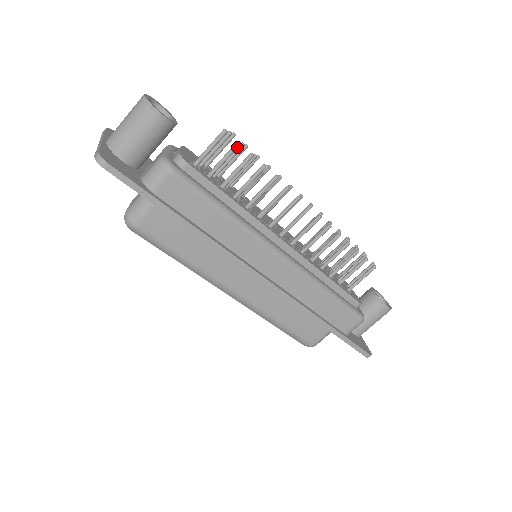
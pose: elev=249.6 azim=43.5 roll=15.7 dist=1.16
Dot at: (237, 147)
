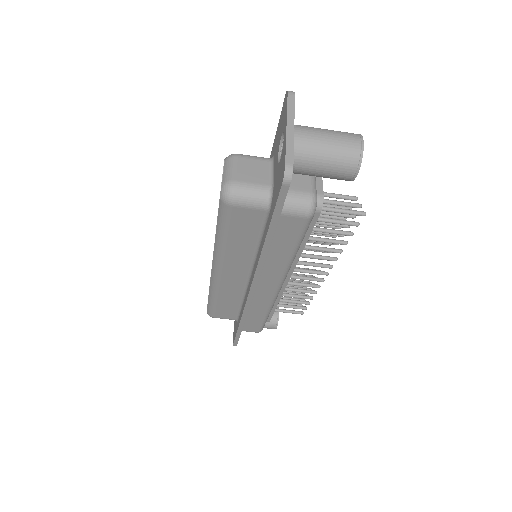
Dot at: occluded
